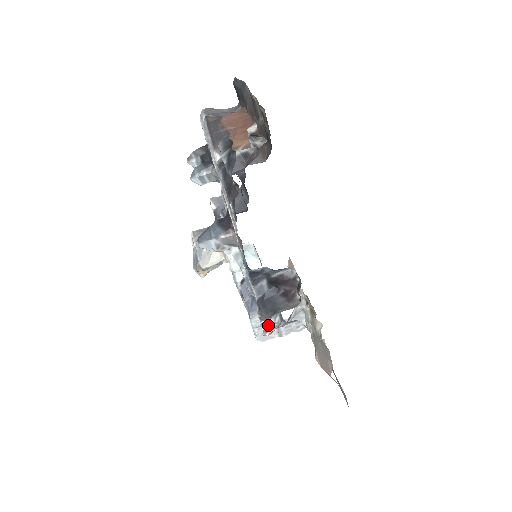
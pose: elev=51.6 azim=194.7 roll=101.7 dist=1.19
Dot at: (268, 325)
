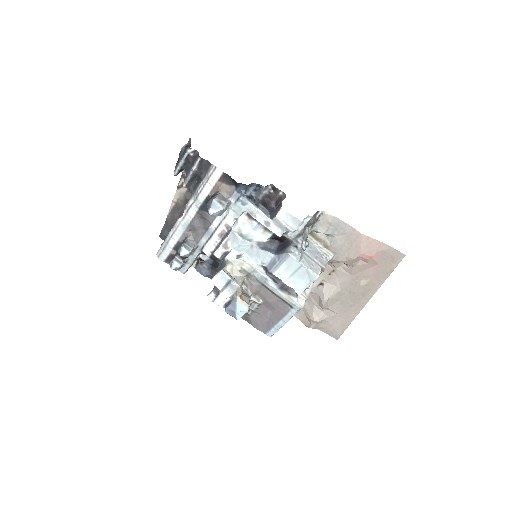
Dot at: (304, 258)
